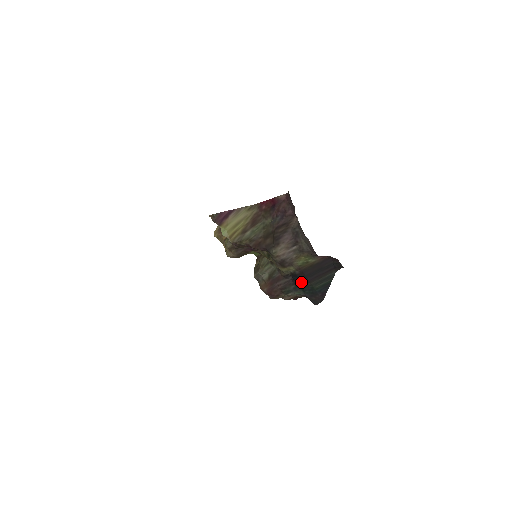
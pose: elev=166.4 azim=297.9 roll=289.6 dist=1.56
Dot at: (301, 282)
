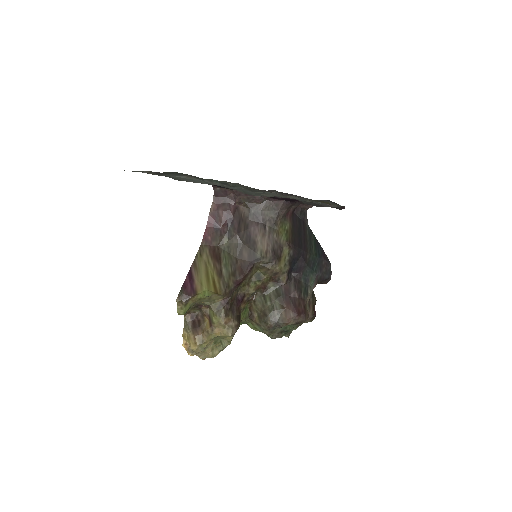
Dot at: (302, 263)
